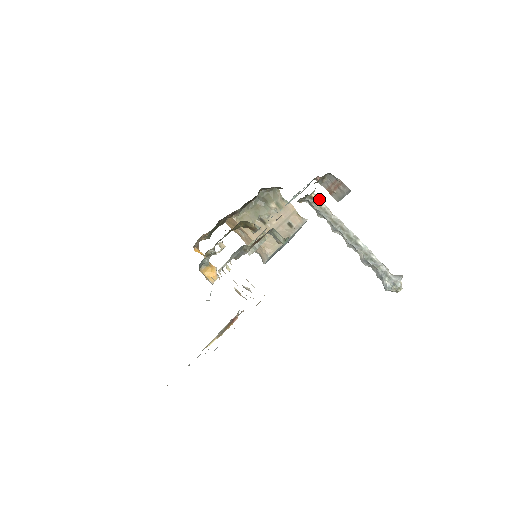
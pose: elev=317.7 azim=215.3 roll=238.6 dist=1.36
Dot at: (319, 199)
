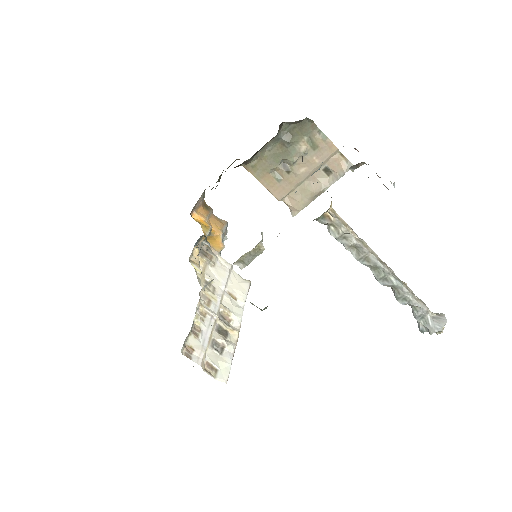
Dot at: (336, 219)
